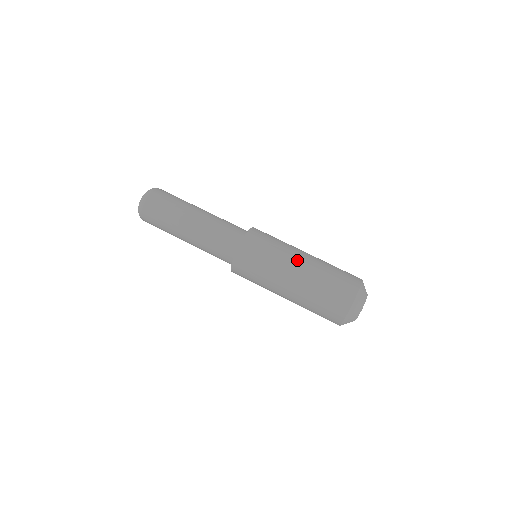
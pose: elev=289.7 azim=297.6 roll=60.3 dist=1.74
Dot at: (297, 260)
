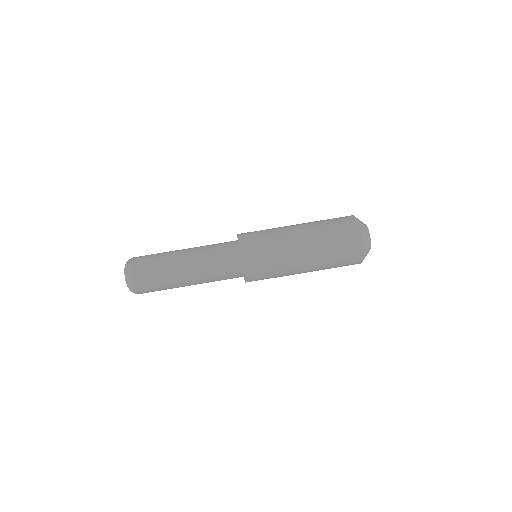
Dot at: (299, 259)
